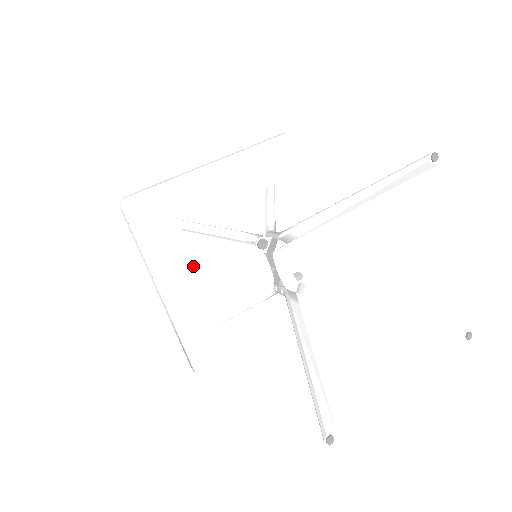
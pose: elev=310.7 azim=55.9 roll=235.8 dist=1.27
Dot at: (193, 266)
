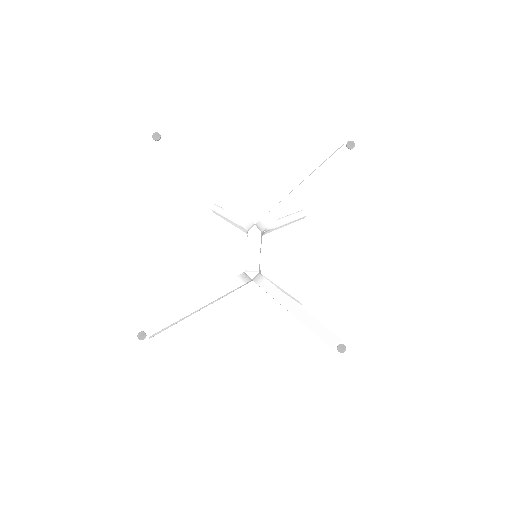
Dot at: (207, 244)
